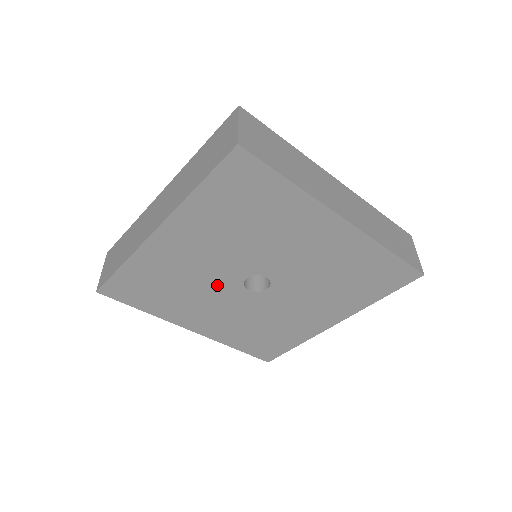
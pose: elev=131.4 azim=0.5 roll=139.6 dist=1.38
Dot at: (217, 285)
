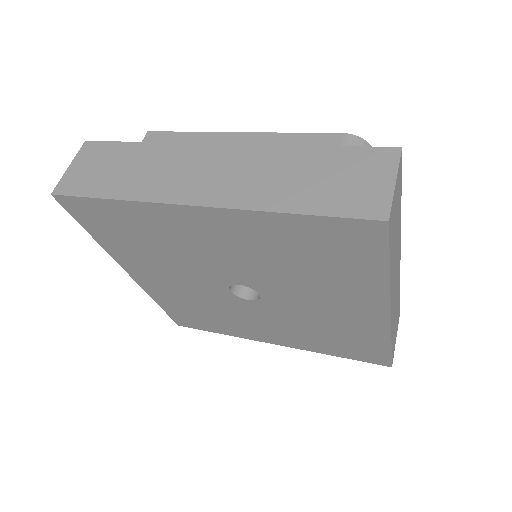
Dot at: (224, 302)
